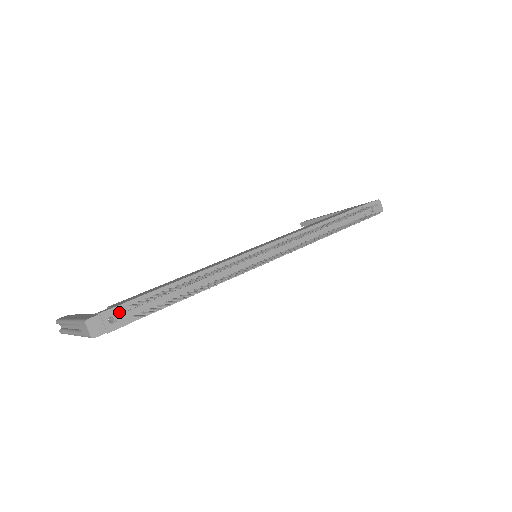
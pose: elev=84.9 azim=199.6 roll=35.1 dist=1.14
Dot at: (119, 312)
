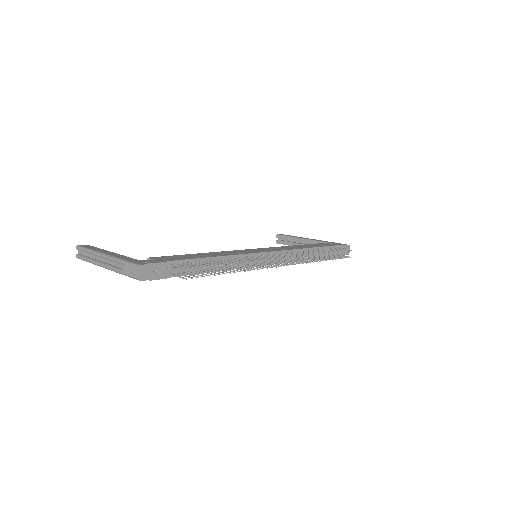
Dot at: (162, 267)
